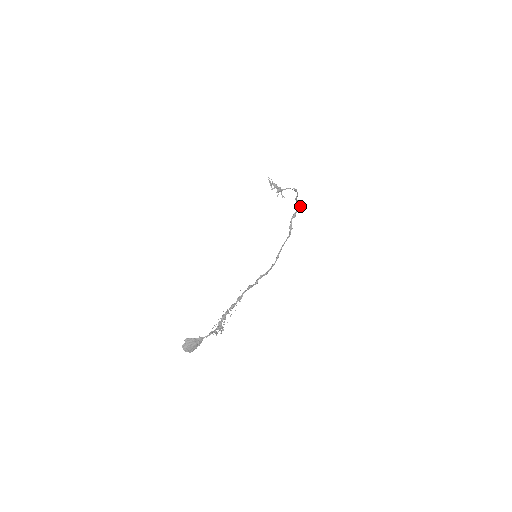
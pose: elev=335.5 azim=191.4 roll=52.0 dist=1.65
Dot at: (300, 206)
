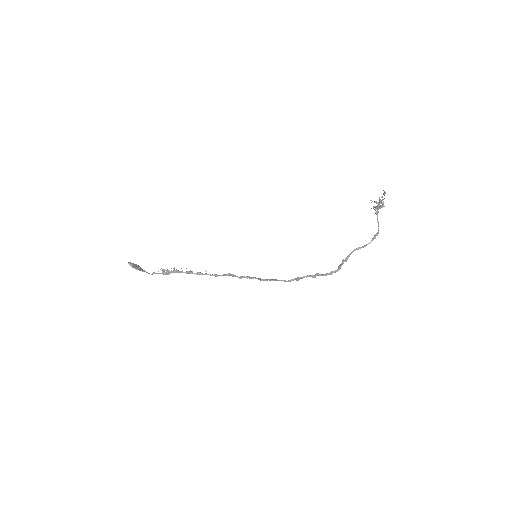
Dot at: (332, 273)
